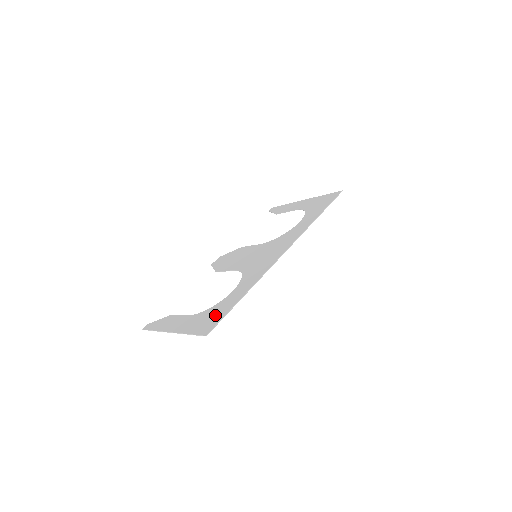
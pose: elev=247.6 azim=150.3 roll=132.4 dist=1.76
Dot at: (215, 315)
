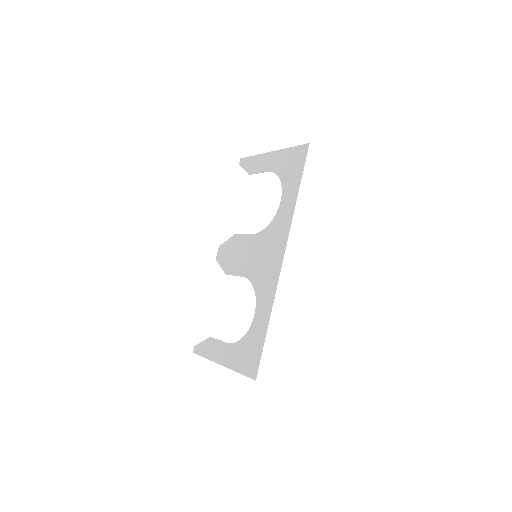
Dot at: (252, 351)
